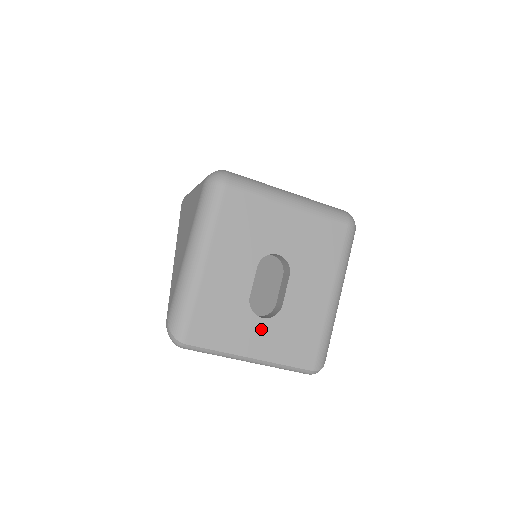
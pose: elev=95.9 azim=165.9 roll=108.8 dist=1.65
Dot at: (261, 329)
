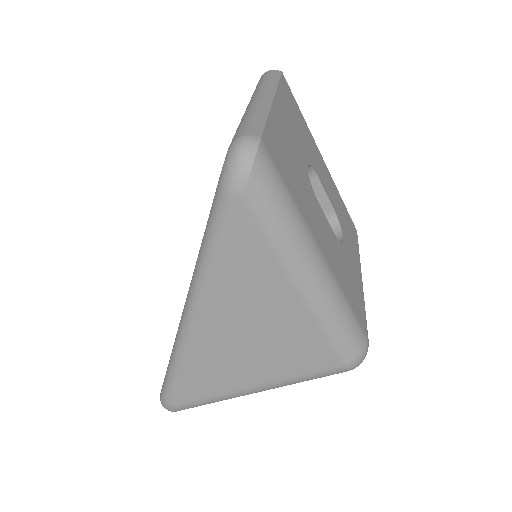
Dot at: occluded
